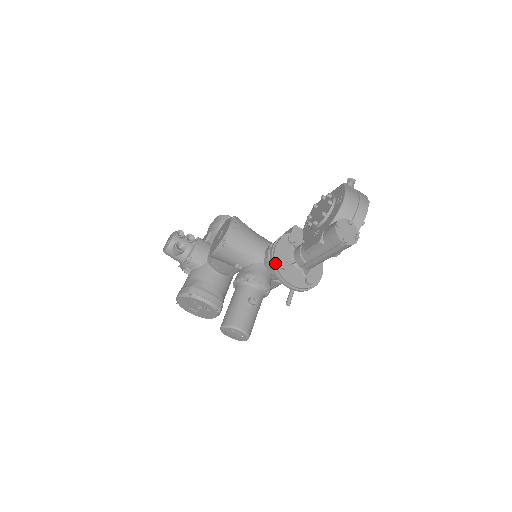
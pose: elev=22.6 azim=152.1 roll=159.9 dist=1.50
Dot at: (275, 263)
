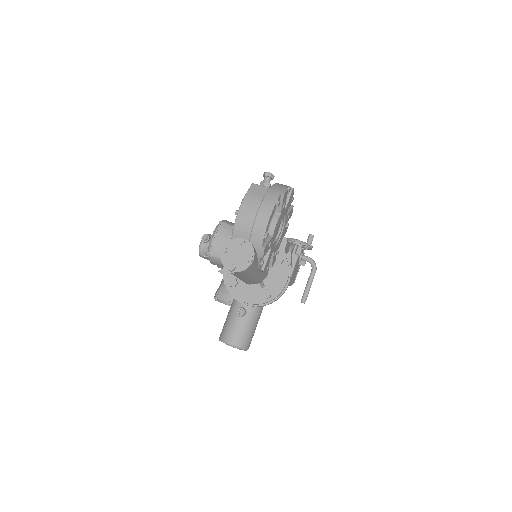
Dot at: (225, 281)
